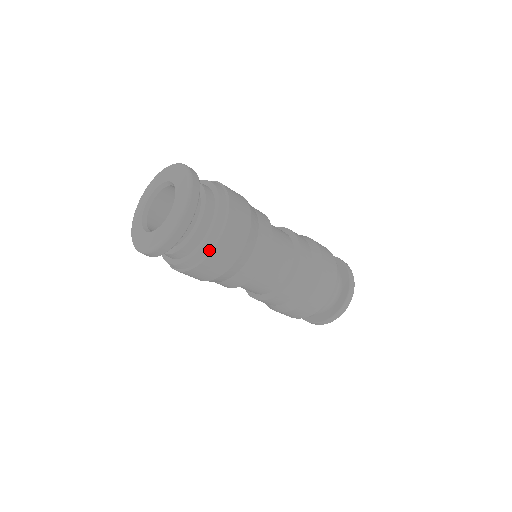
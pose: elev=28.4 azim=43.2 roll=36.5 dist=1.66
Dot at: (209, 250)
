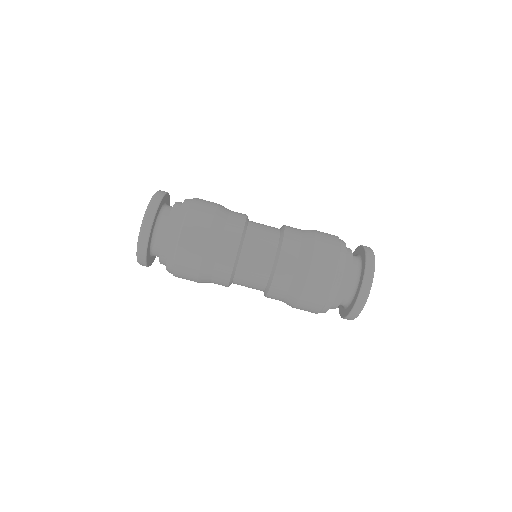
Dot at: (183, 219)
